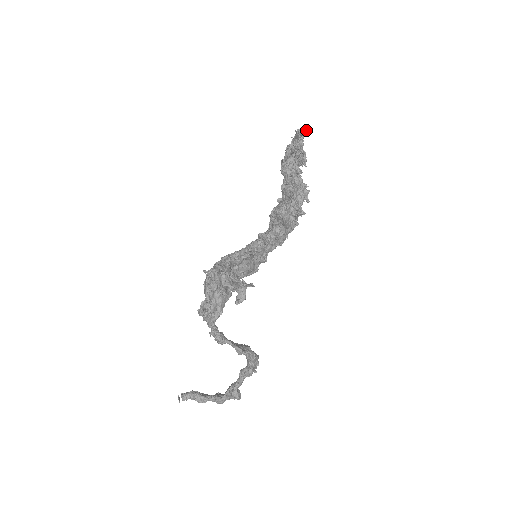
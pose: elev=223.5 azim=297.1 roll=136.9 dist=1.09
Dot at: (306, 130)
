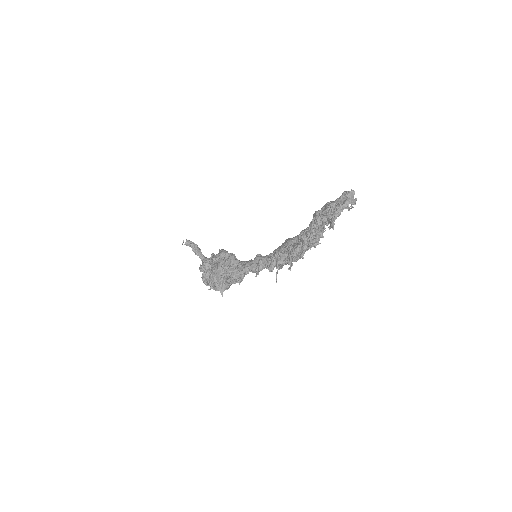
Dot at: (353, 203)
